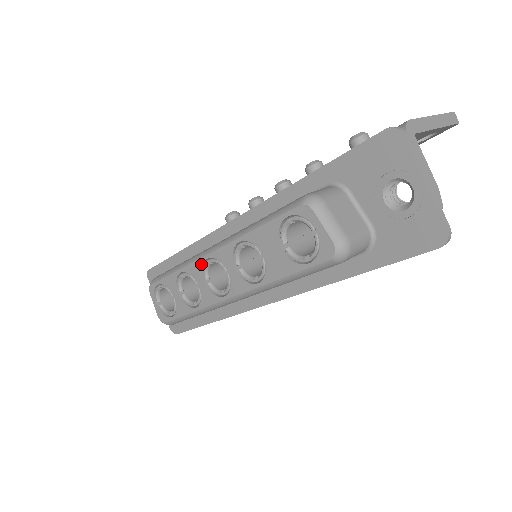
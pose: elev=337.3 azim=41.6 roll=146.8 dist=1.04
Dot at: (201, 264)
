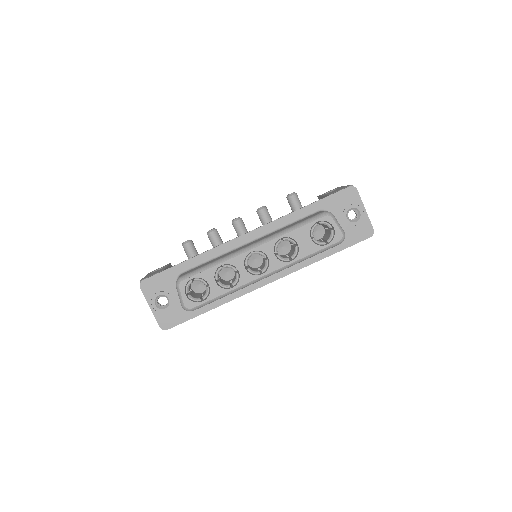
Dot at: (245, 256)
